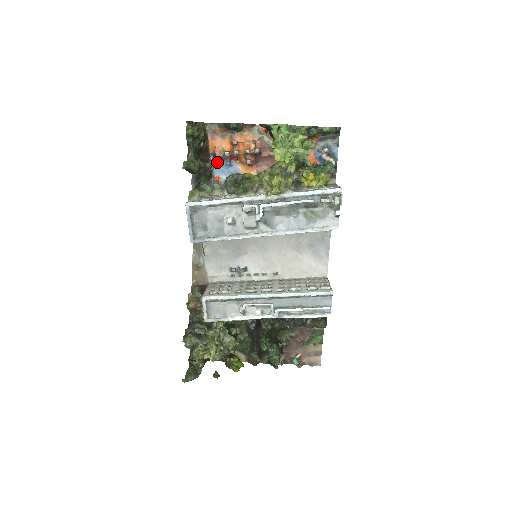
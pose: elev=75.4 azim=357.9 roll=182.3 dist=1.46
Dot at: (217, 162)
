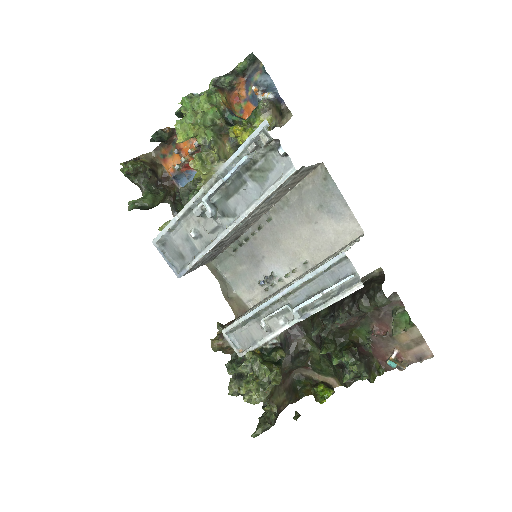
Dot at: (181, 181)
